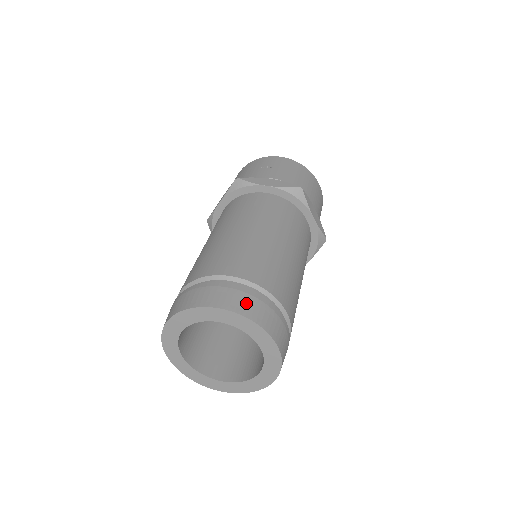
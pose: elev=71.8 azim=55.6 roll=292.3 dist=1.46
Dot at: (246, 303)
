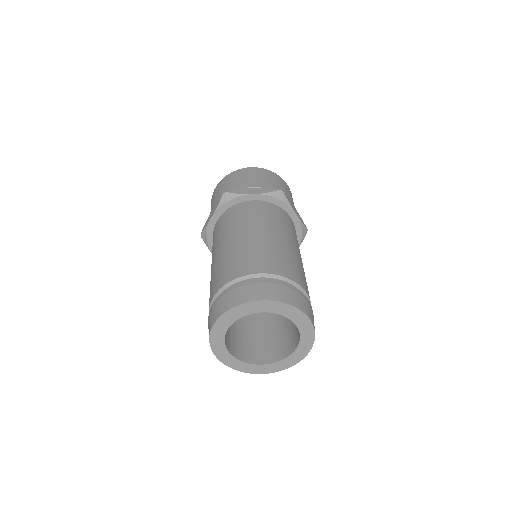
Dot at: (280, 292)
